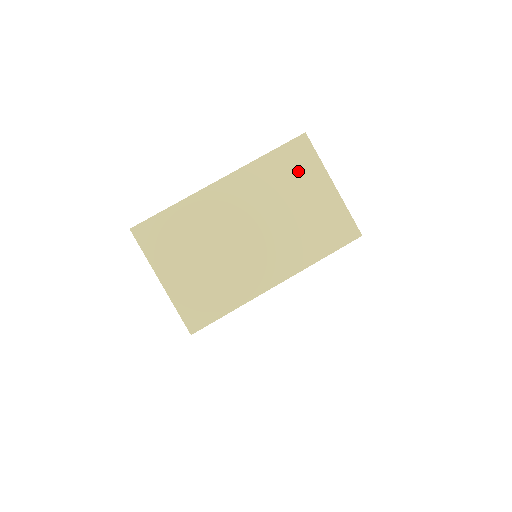
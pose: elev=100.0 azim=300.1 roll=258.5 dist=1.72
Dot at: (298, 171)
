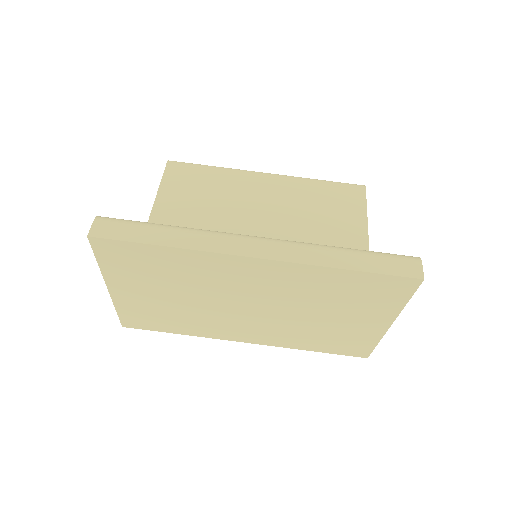
Dot at: (366, 299)
